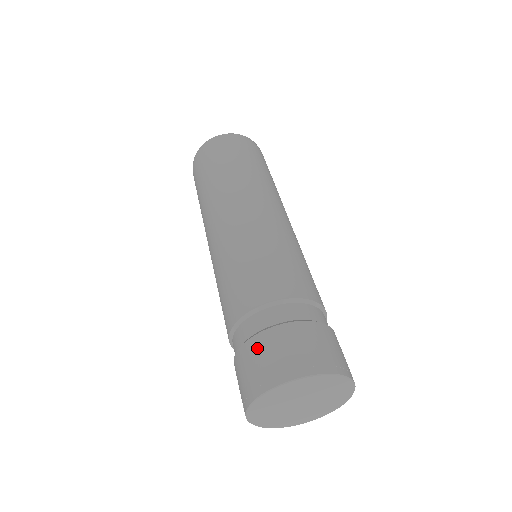
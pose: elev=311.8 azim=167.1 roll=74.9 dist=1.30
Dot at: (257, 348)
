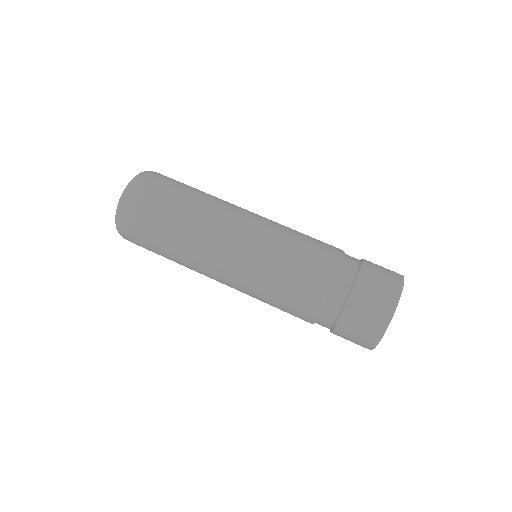
Dot at: (343, 335)
